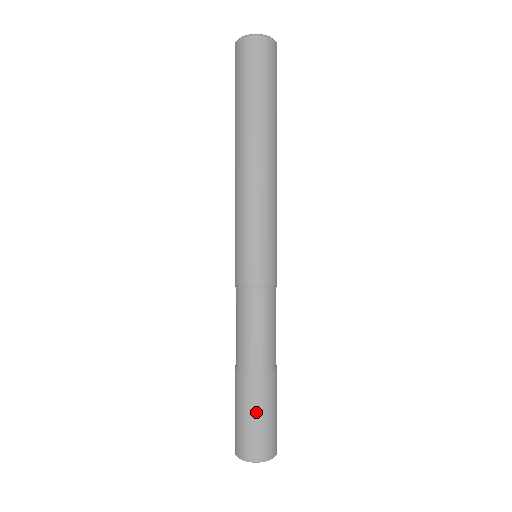
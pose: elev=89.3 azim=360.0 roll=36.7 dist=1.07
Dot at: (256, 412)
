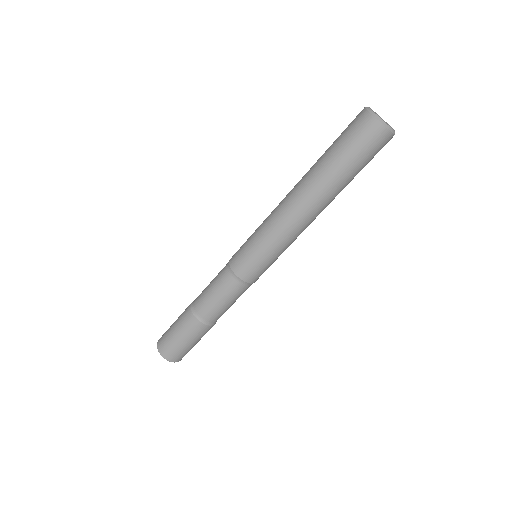
Dot at: (190, 341)
